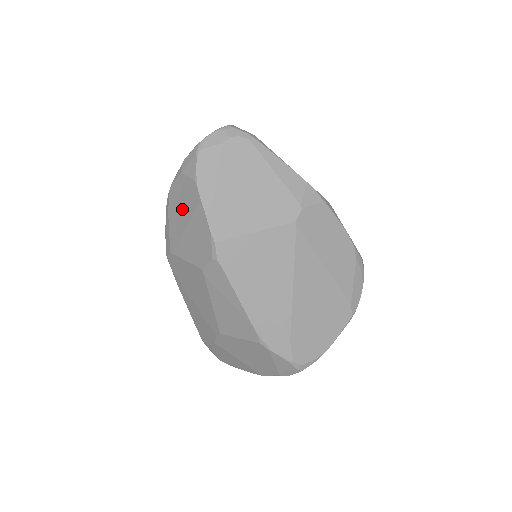
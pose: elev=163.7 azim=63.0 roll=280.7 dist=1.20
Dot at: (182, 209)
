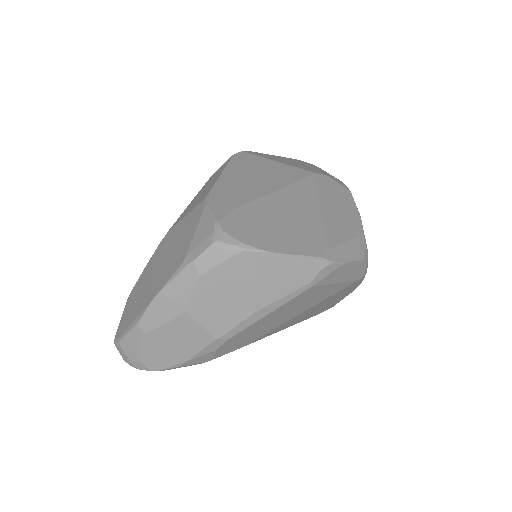
Dot at: occluded
